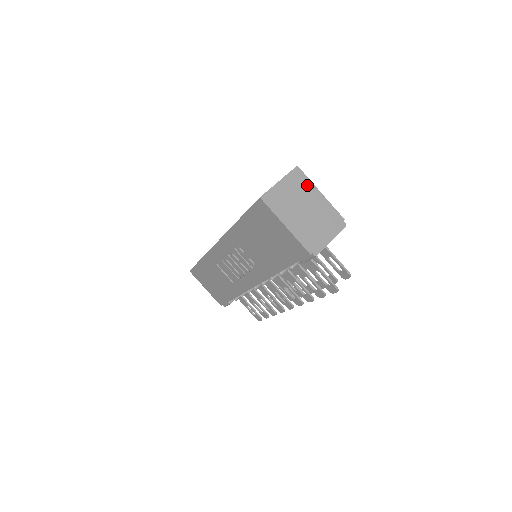
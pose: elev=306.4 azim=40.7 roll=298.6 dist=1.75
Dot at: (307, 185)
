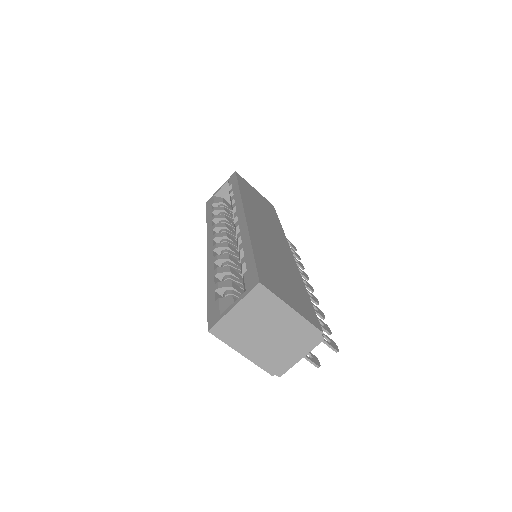
Dot at: (273, 304)
